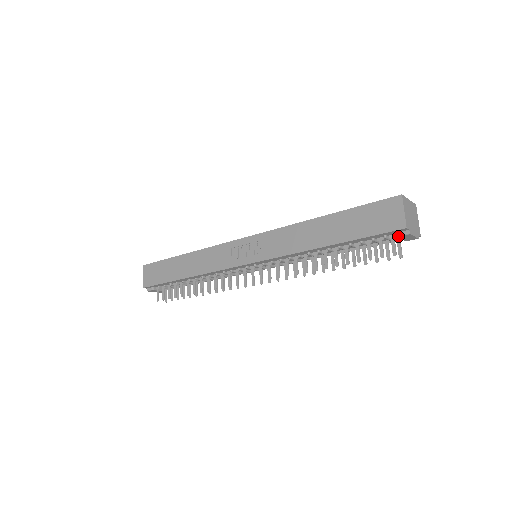
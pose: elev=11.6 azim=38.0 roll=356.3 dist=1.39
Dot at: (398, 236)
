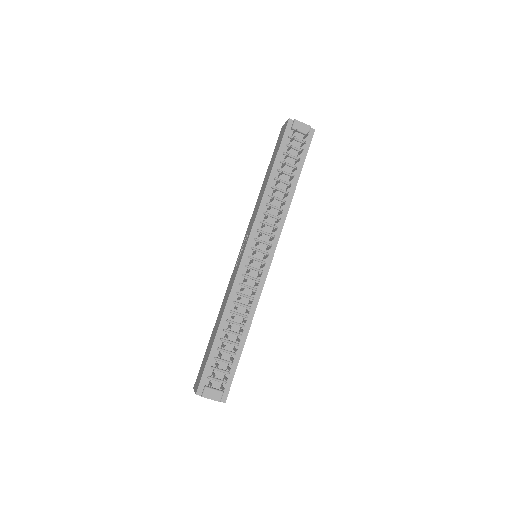
Dot at: (292, 127)
